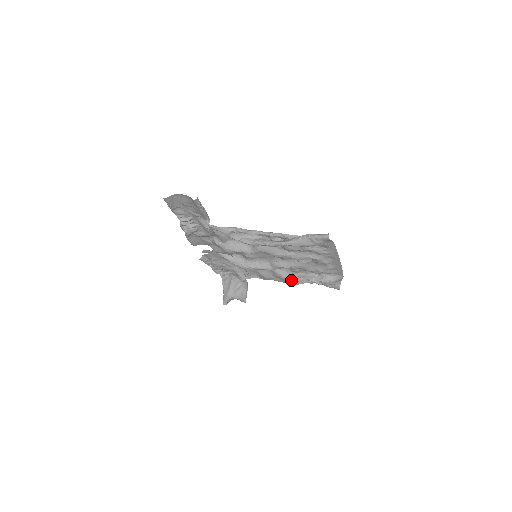
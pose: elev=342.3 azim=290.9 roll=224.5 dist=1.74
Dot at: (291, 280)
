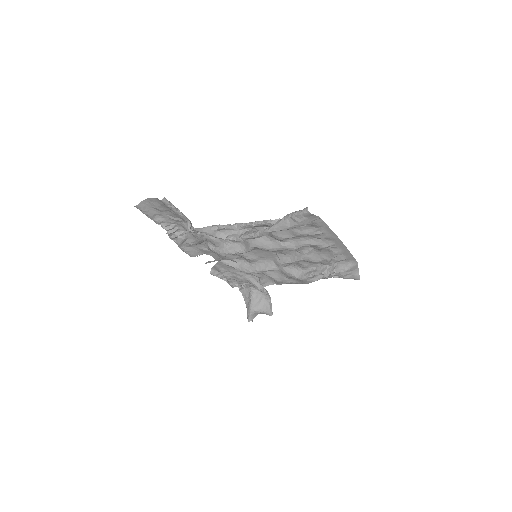
Dot at: (303, 278)
